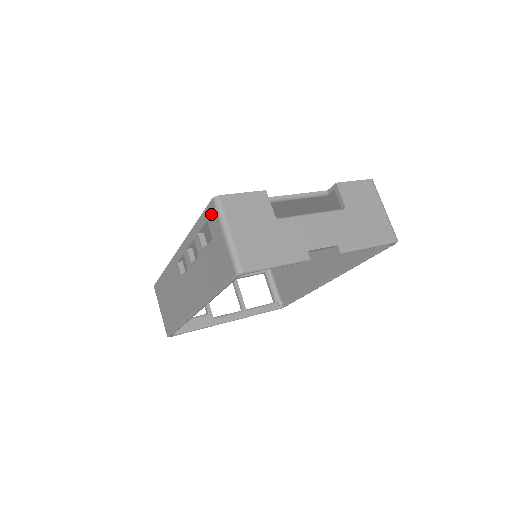
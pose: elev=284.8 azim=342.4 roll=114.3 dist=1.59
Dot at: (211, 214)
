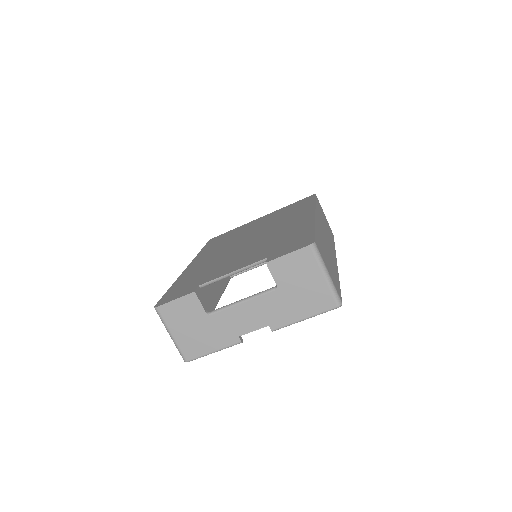
Dot at: occluded
